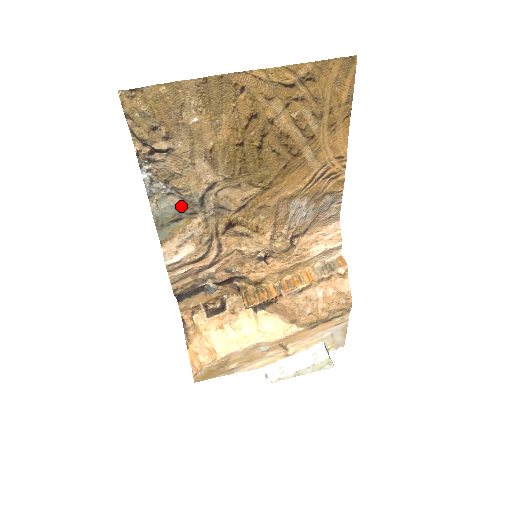
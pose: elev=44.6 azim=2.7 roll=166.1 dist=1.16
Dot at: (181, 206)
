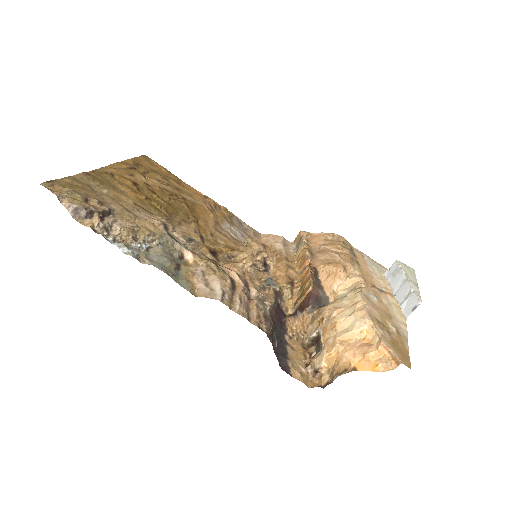
Dot at: (166, 253)
